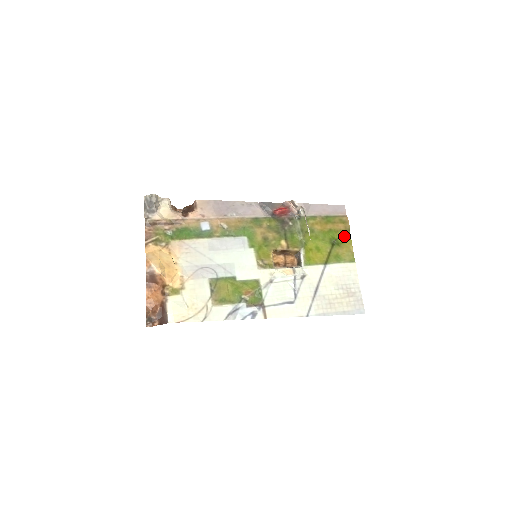
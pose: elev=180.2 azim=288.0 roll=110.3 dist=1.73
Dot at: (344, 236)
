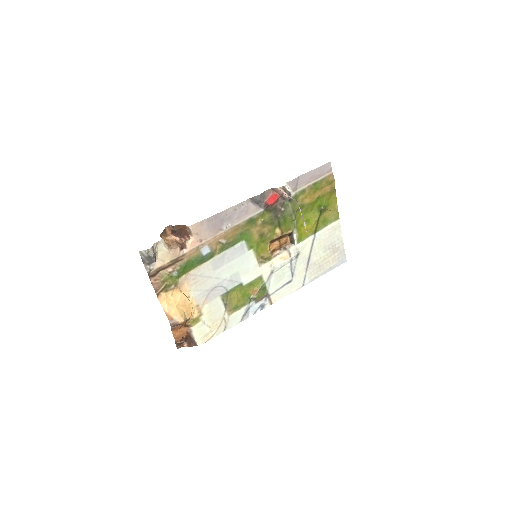
Dot at: (330, 197)
